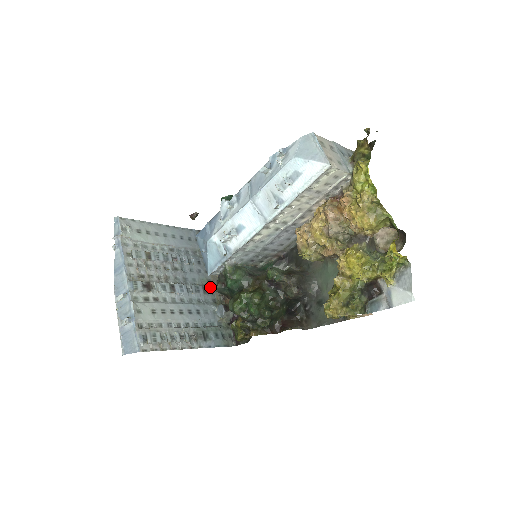
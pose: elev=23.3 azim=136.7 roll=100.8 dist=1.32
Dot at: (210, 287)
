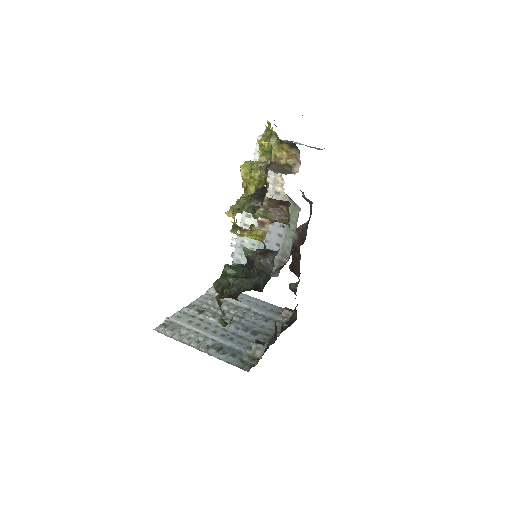
Dot at: (262, 335)
